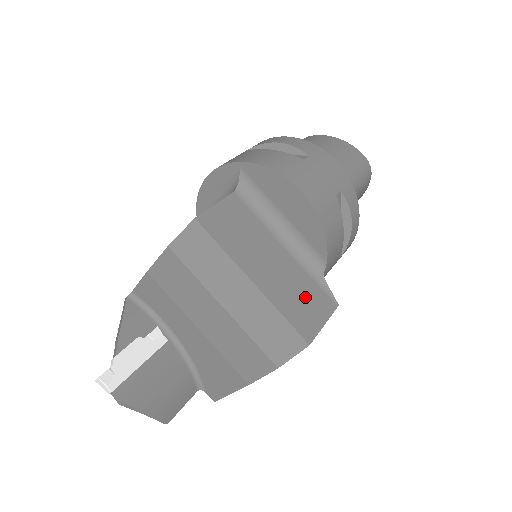
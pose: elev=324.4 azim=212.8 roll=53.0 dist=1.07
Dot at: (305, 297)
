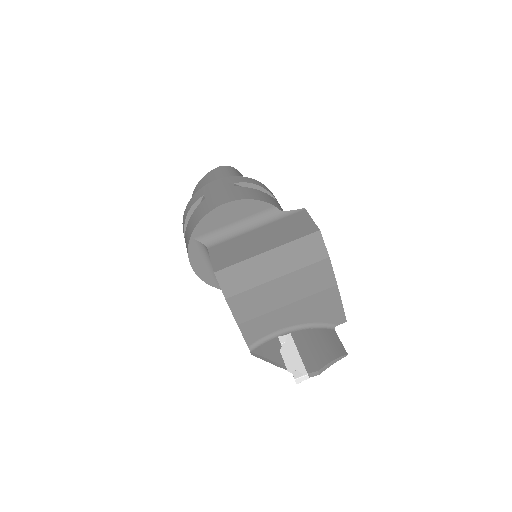
Dot at: (290, 225)
